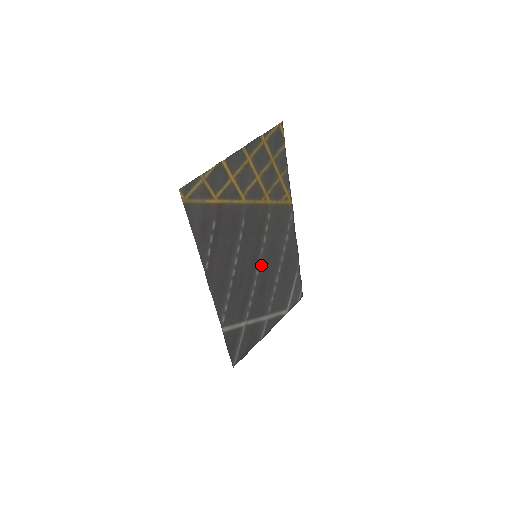
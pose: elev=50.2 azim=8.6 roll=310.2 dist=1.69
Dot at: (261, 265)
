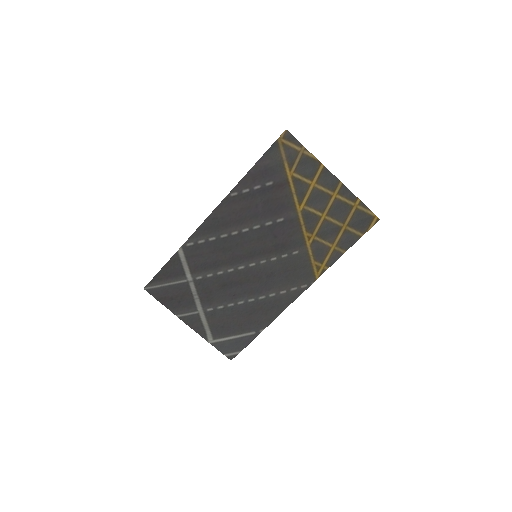
Dot at: (249, 270)
